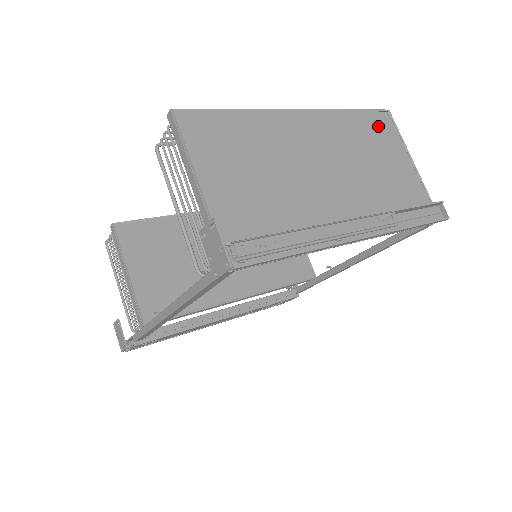
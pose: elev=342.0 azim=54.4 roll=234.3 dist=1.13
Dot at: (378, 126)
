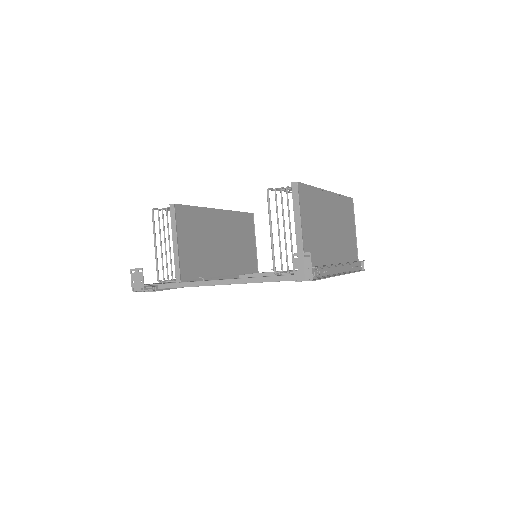
Dot at: (349, 208)
